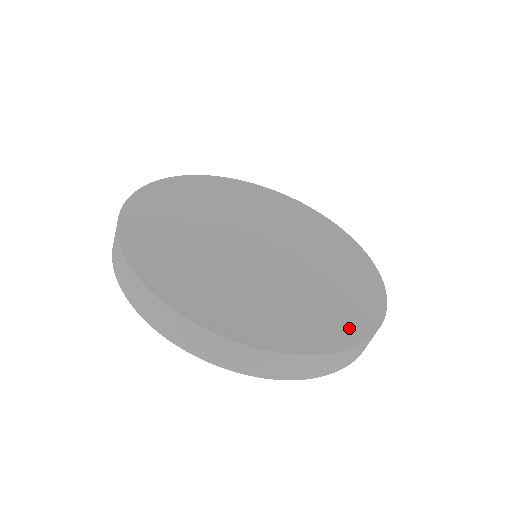
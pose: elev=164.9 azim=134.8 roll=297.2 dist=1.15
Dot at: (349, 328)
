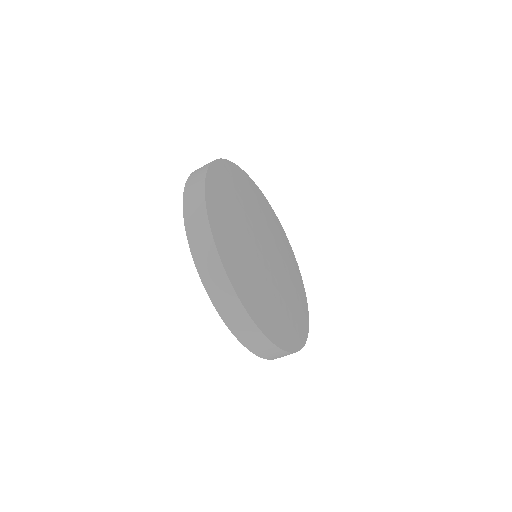
Dot at: (278, 334)
